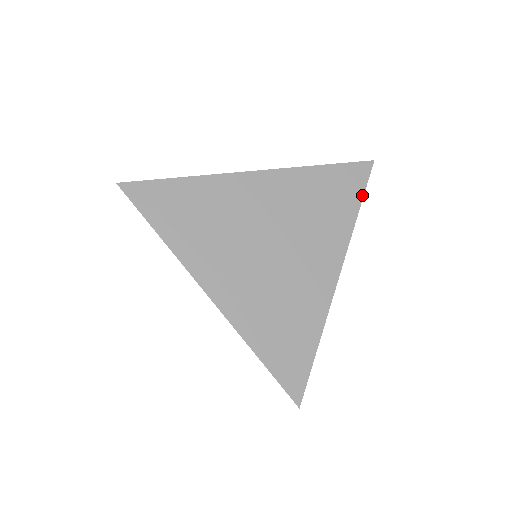
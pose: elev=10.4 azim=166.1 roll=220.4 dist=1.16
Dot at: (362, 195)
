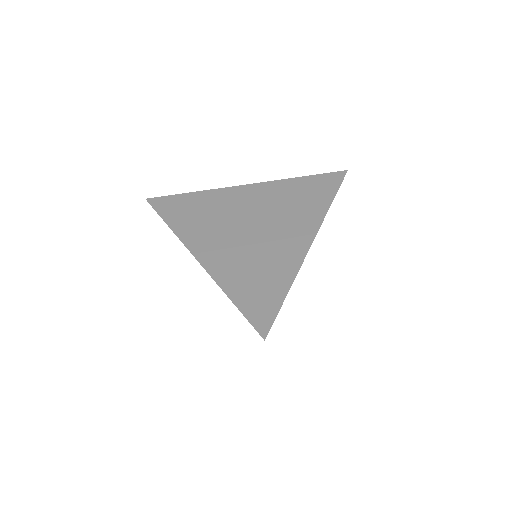
Dot at: (336, 191)
